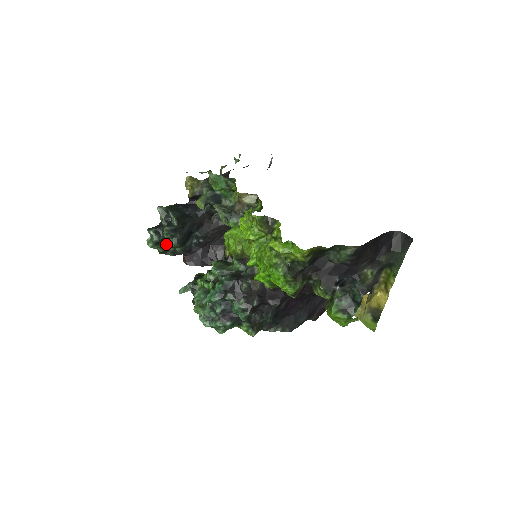
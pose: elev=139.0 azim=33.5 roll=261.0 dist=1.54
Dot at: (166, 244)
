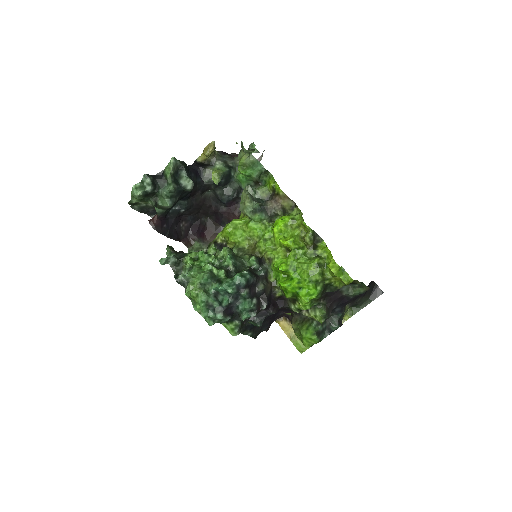
Dot at: (150, 199)
